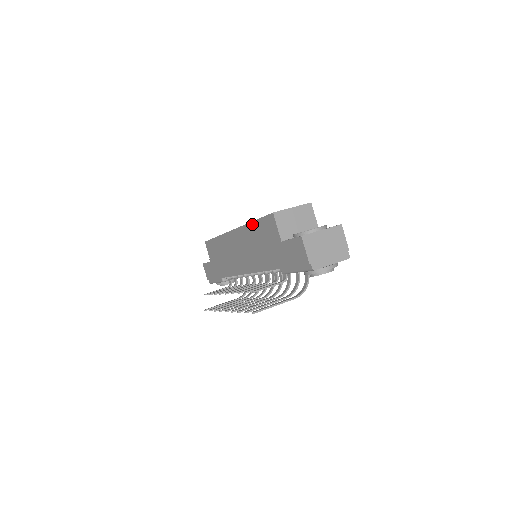
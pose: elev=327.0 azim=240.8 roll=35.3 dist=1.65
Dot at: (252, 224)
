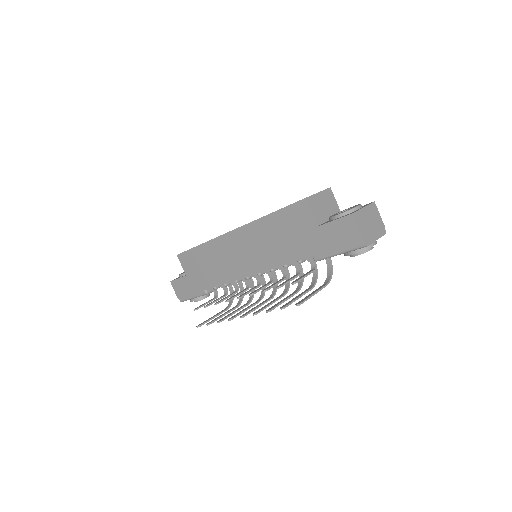
Dot at: (268, 217)
